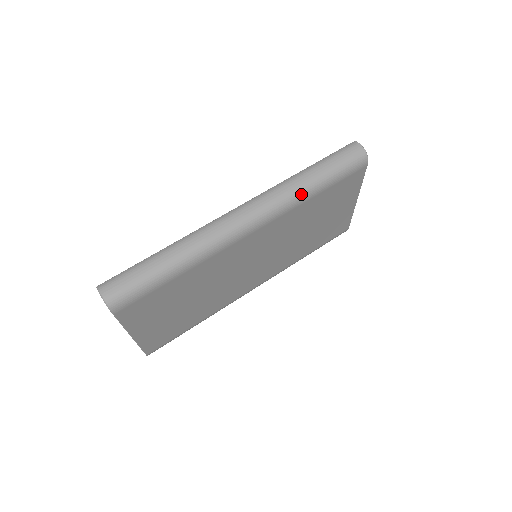
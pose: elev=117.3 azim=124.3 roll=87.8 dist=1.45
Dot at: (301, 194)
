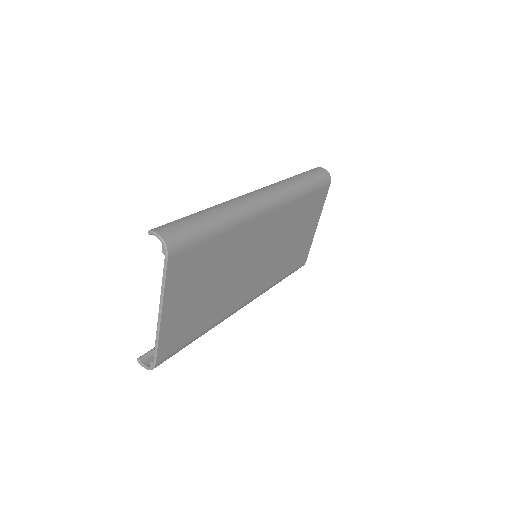
Dot at: (297, 190)
